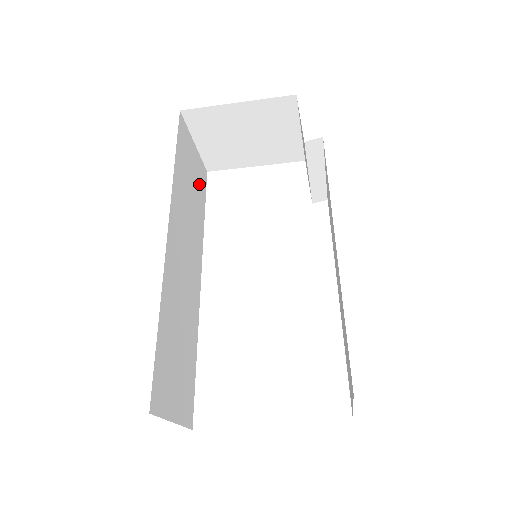
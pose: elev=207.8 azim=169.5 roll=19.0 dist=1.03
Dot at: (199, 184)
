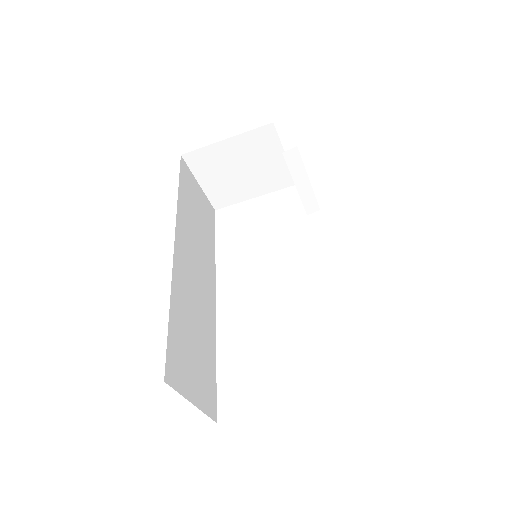
Dot at: (207, 217)
